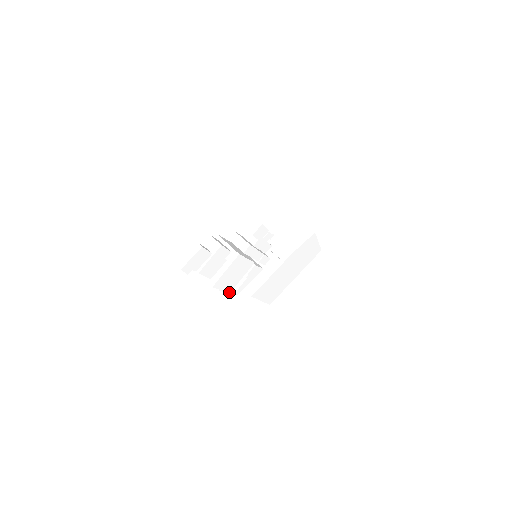
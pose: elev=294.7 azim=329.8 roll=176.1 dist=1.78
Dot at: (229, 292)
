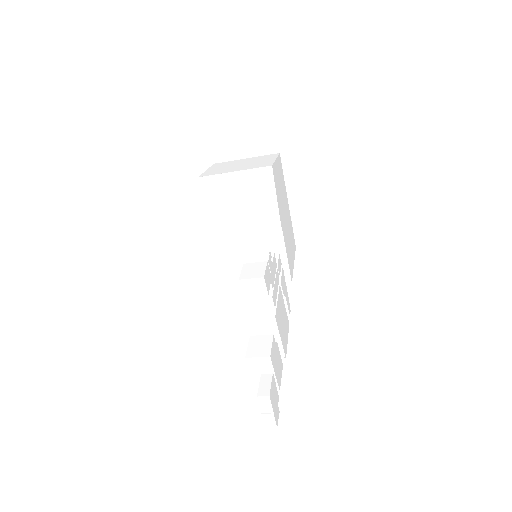
Dot at: (288, 325)
